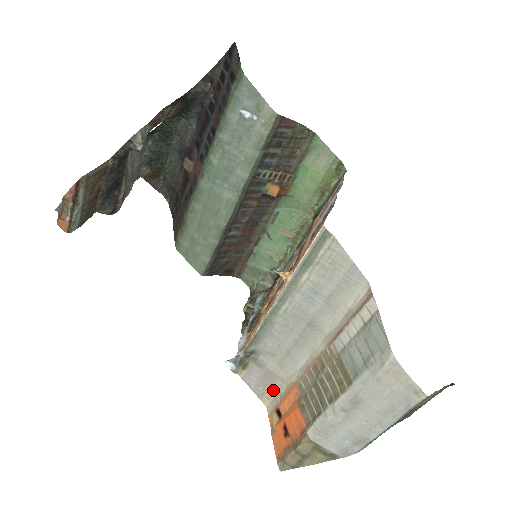
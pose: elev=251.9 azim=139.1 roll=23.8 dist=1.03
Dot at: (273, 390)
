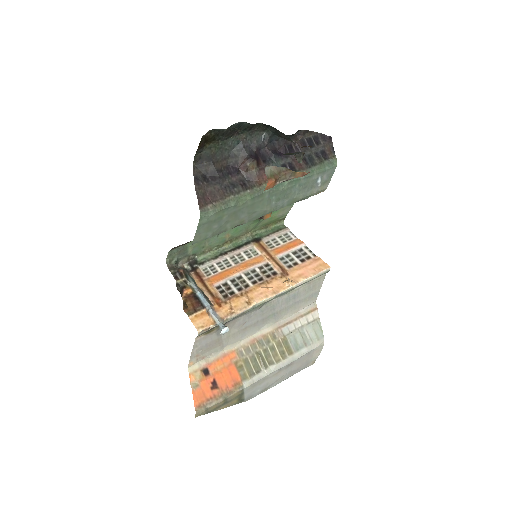
Dot at: (208, 353)
